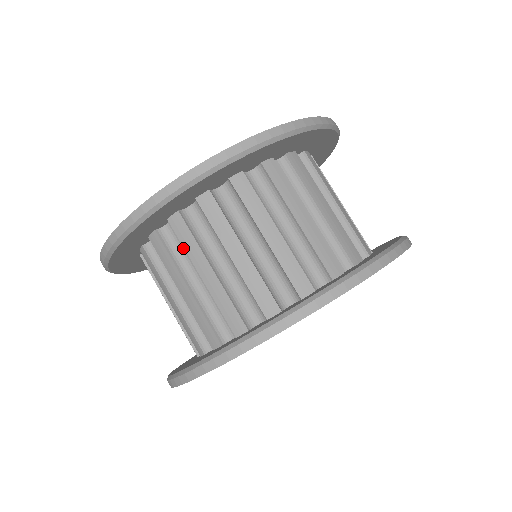
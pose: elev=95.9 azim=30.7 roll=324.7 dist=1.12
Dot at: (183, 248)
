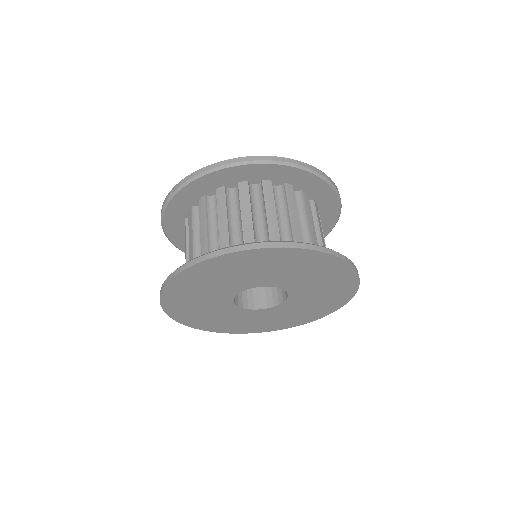
Dot at: occluded
